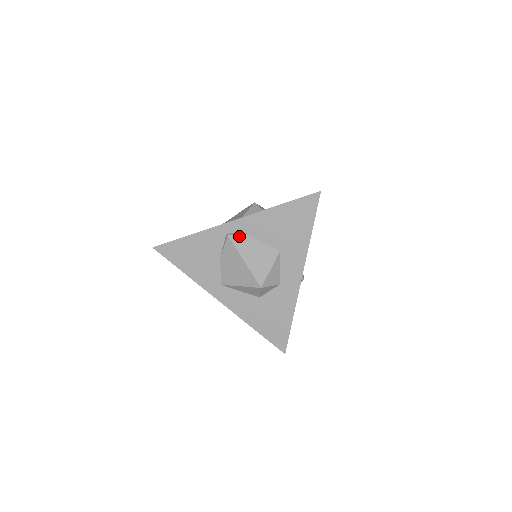
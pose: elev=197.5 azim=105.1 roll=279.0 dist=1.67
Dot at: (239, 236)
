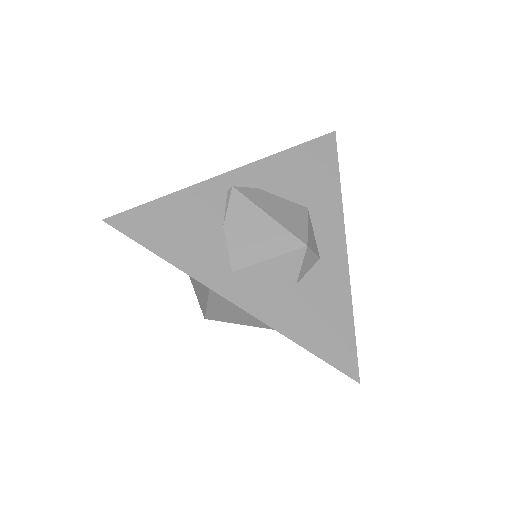
Dot at: (248, 188)
